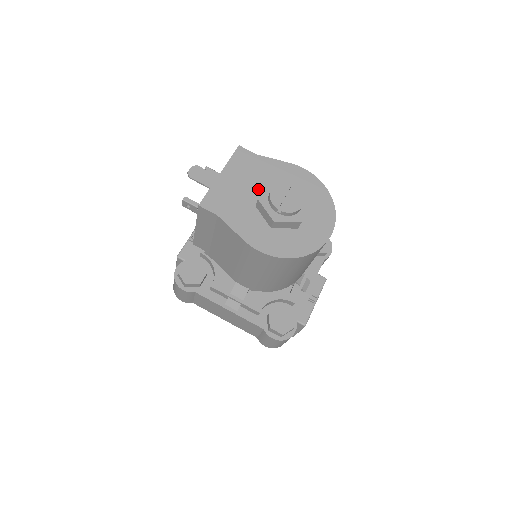
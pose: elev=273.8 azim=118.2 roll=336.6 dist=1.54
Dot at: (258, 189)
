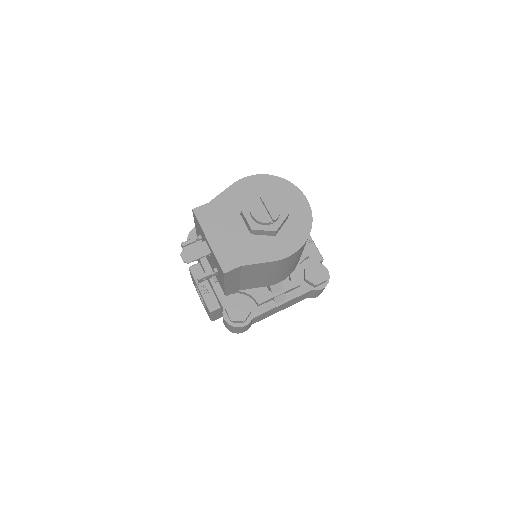
Dot at: (238, 222)
